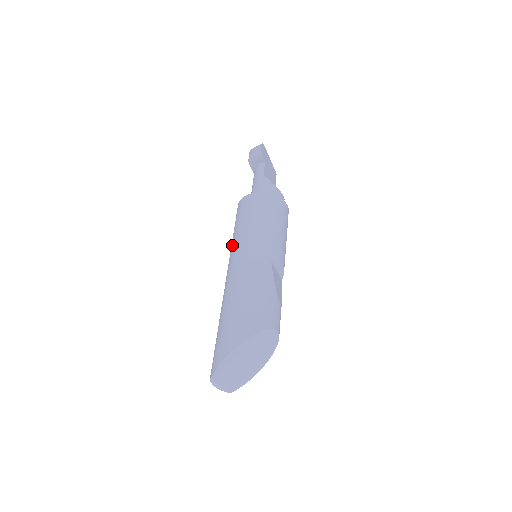
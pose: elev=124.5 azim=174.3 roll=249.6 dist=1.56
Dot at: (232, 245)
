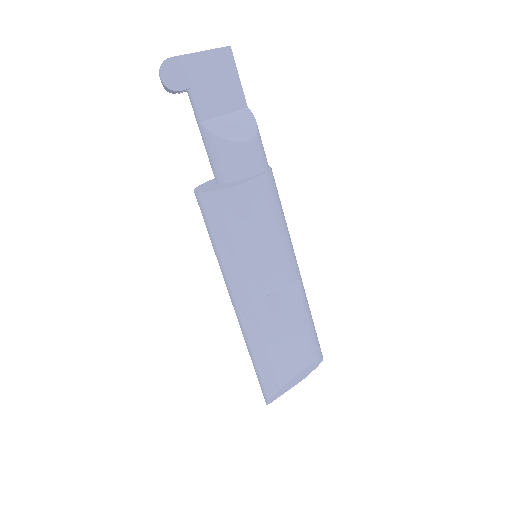
Dot at: occluded
